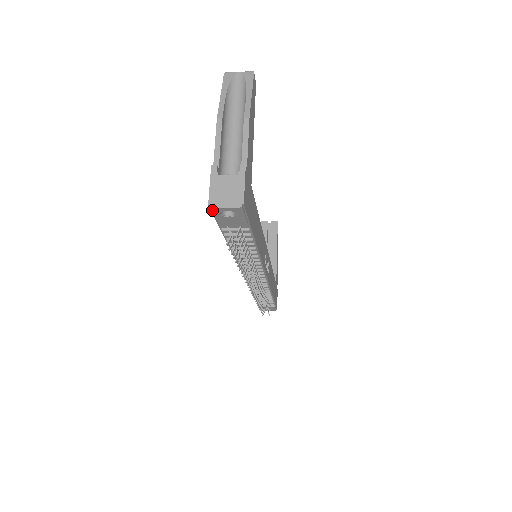
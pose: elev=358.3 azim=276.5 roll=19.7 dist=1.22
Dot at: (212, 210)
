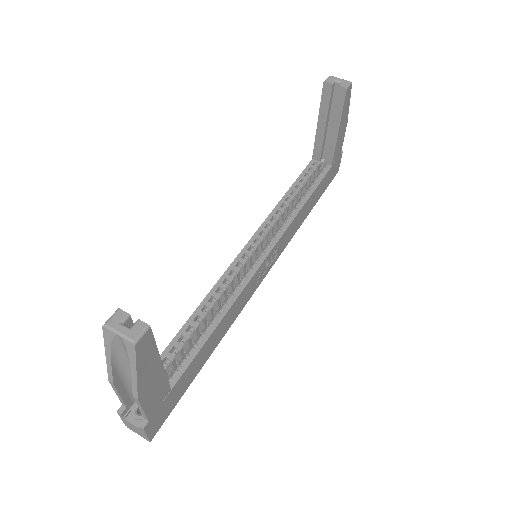
Dot at: occluded
